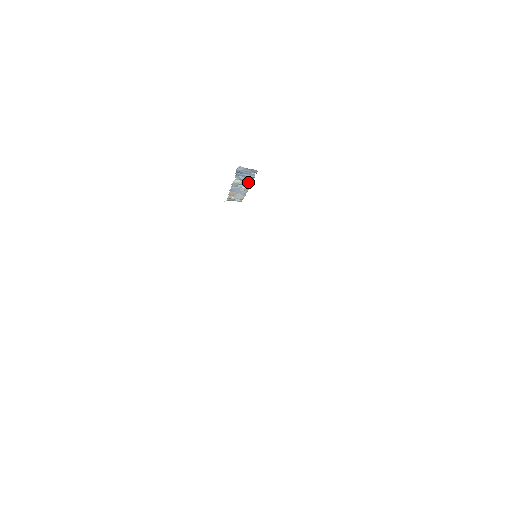
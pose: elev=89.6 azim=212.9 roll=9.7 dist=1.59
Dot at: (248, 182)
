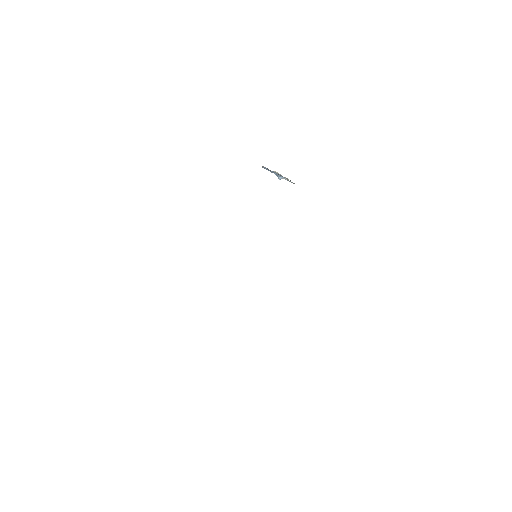
Dot at: occluded
